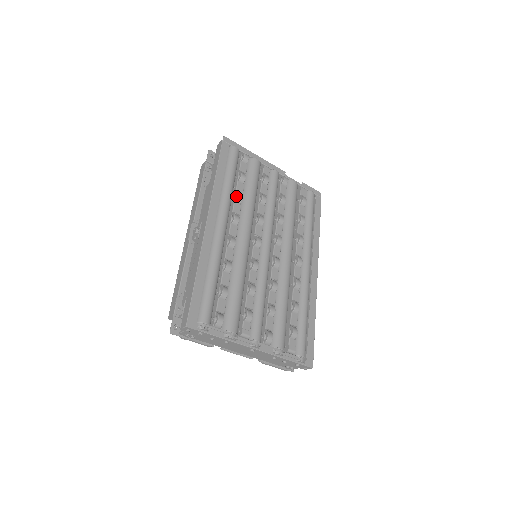
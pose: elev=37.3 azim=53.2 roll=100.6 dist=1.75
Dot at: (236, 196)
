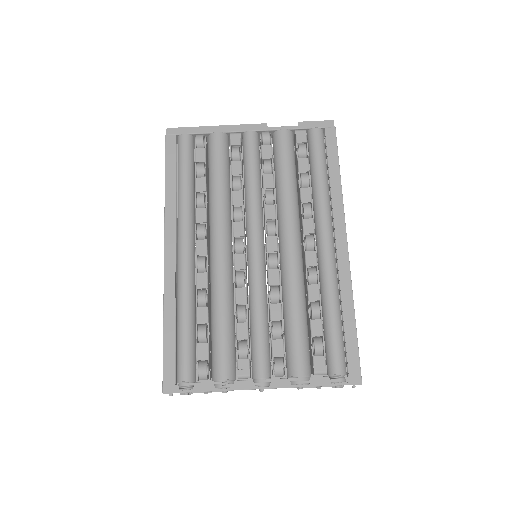
Dot at: (197, 199)
